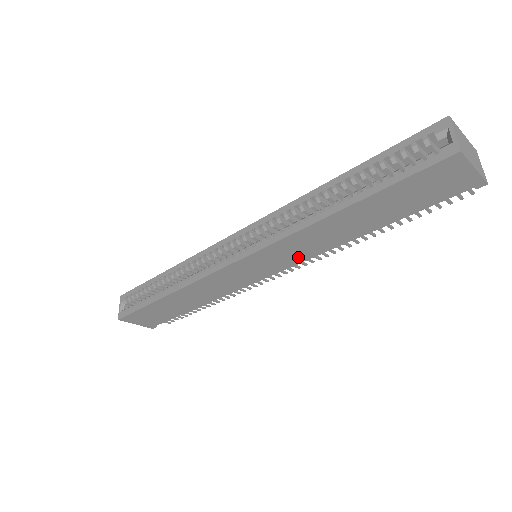
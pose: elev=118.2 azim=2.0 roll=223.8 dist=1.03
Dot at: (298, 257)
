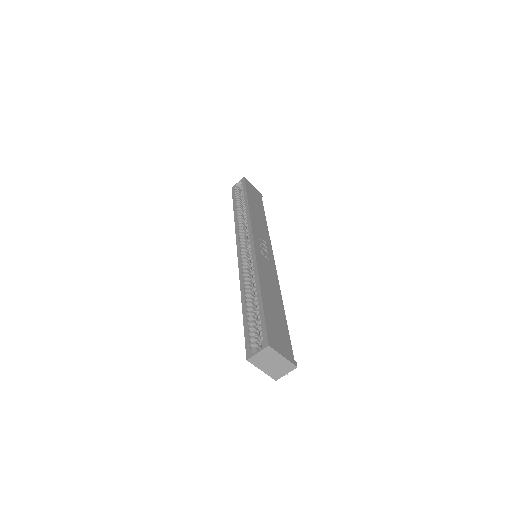
Dot at: occluded
